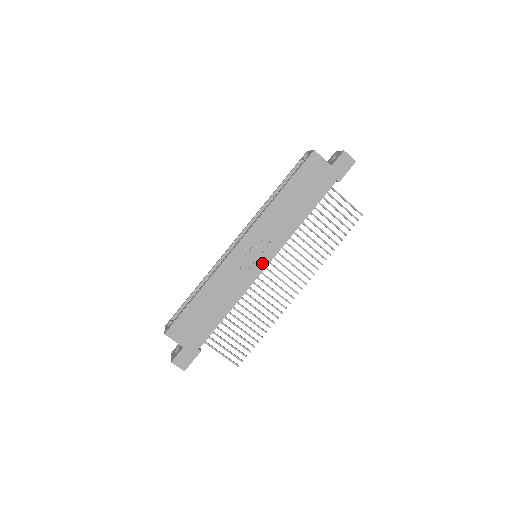
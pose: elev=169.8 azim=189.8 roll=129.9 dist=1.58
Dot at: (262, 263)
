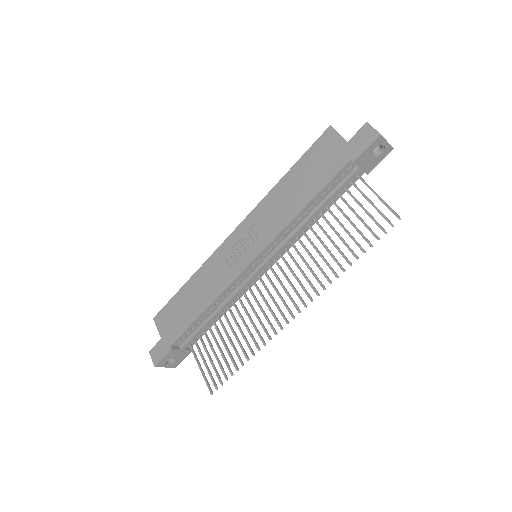
Dot at: (248, 258)
